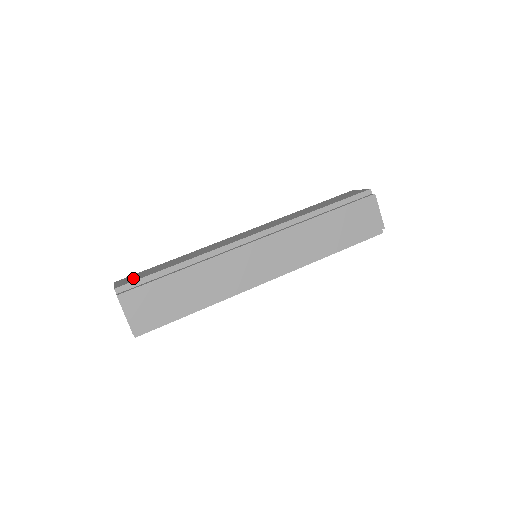
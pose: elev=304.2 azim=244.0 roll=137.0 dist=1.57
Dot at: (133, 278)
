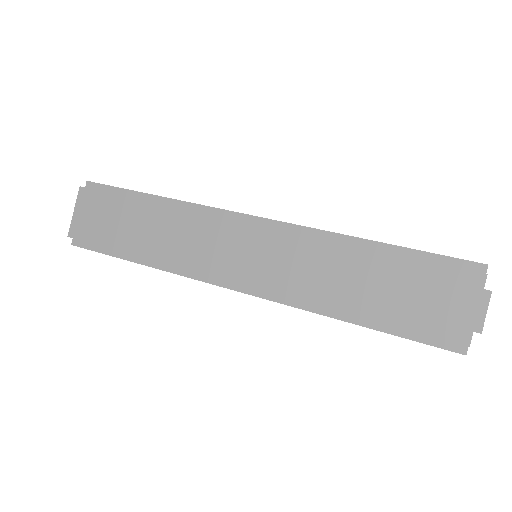
Dot at: occluded
